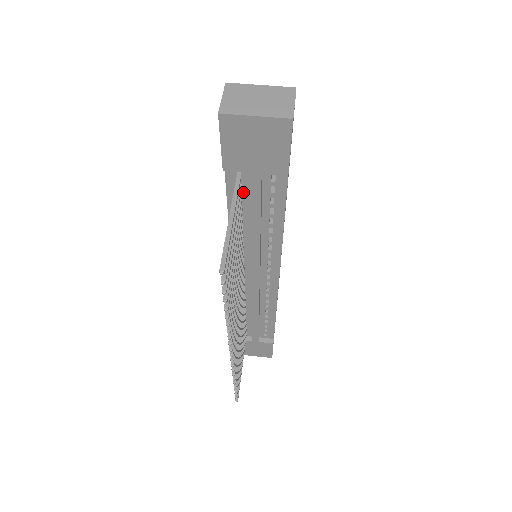
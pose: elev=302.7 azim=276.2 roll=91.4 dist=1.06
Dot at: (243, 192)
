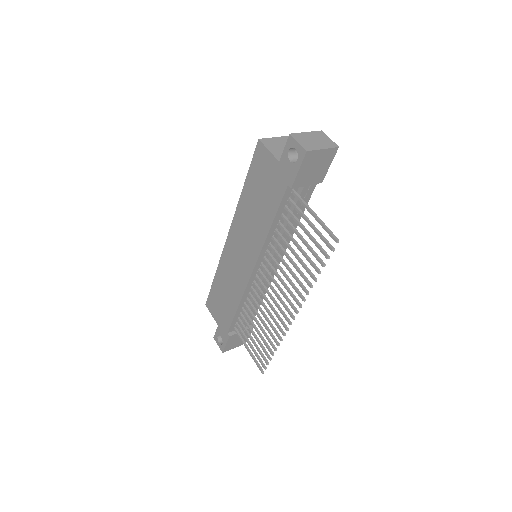
Dot at: (289, 202)
